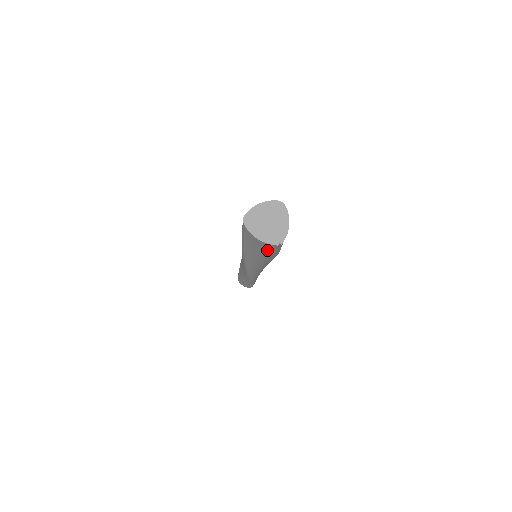
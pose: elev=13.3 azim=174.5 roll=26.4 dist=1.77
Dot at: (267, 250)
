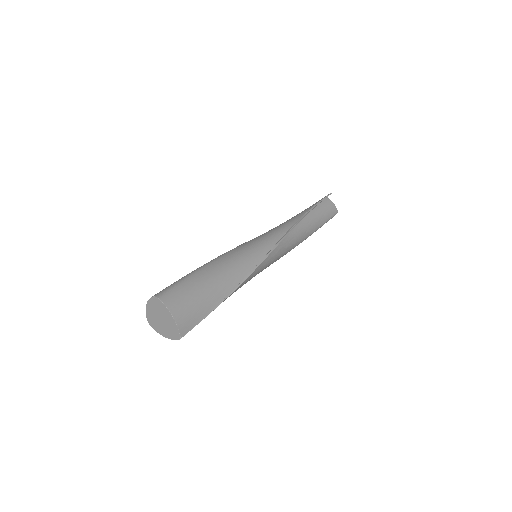
Dot at: occluded
